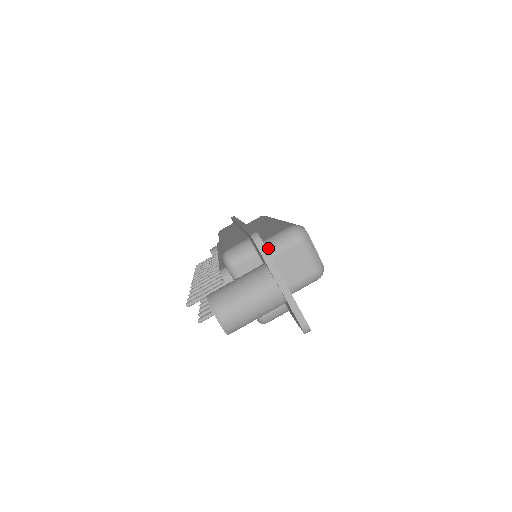
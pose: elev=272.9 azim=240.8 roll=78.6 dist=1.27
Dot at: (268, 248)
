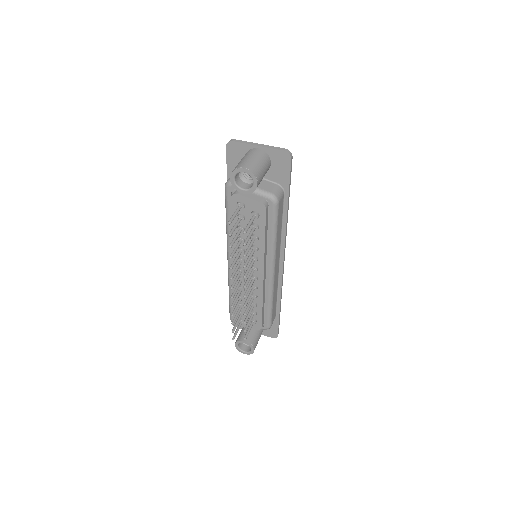
Dot at: occluded
